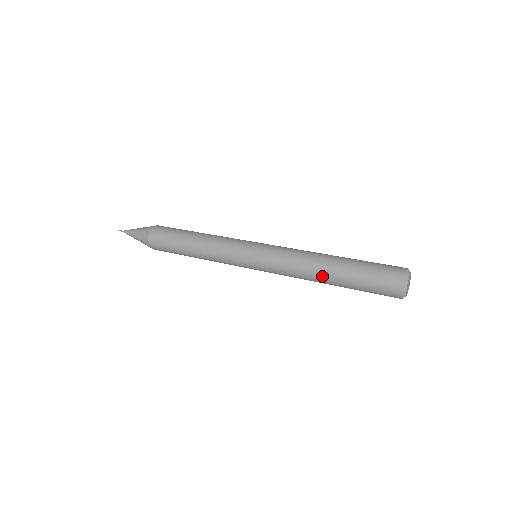
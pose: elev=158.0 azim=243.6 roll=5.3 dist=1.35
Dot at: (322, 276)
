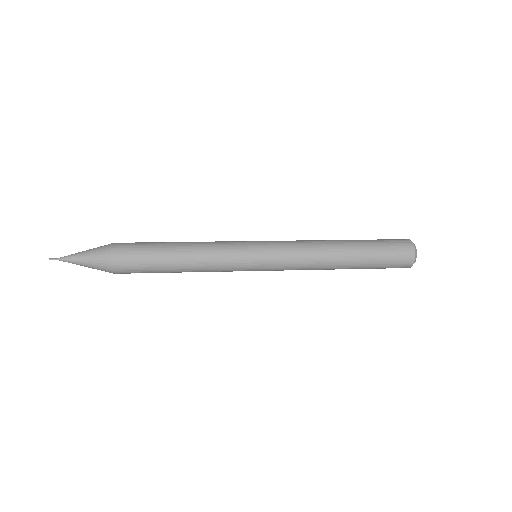
Dot at: (339, 265)
